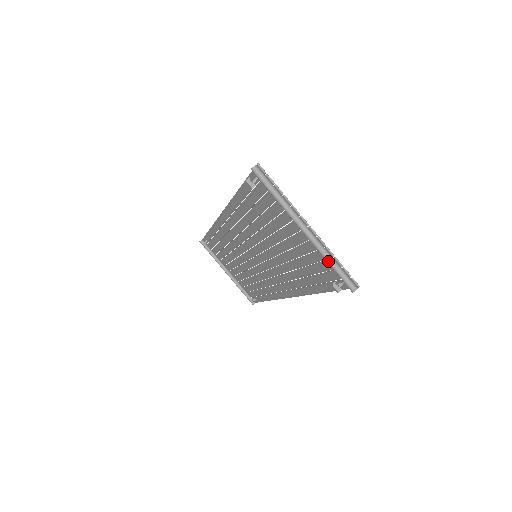
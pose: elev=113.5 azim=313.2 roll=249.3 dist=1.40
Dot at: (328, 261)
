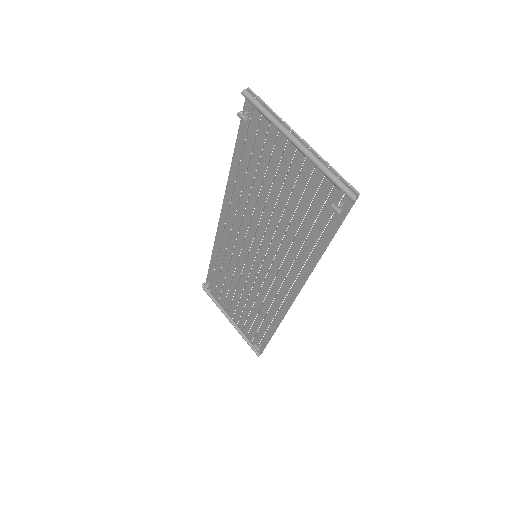
Dot at: (323, 169)
